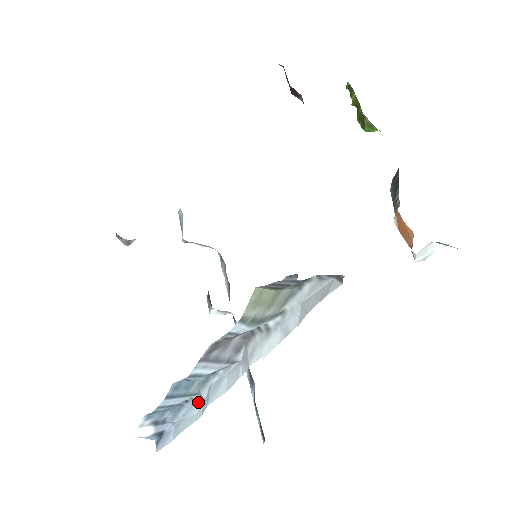
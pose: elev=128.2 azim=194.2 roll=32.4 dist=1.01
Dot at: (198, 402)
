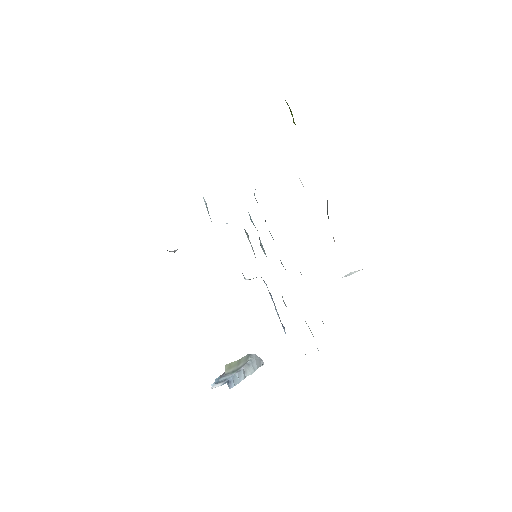
Dot at: occluded
